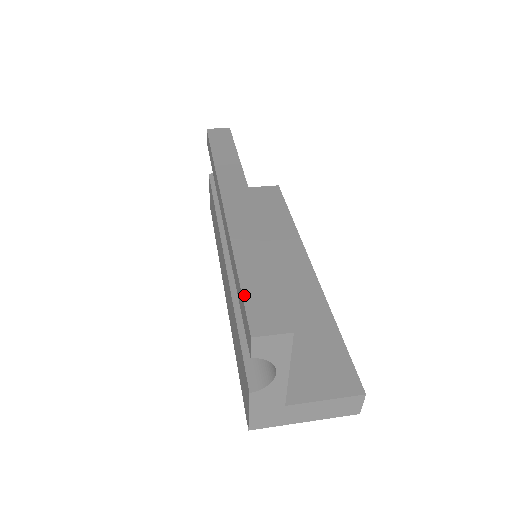
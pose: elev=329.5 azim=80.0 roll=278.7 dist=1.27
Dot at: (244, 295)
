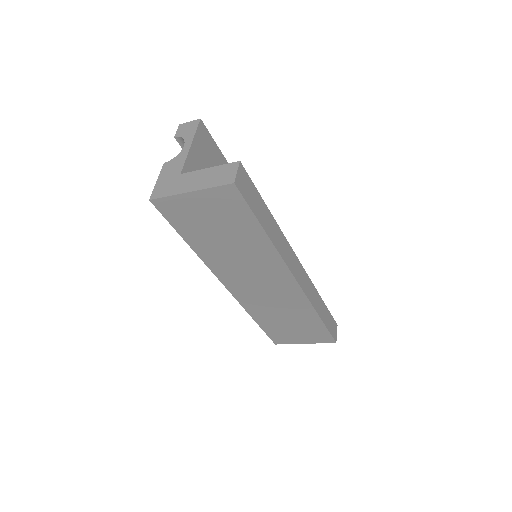
Dot at: occluded
